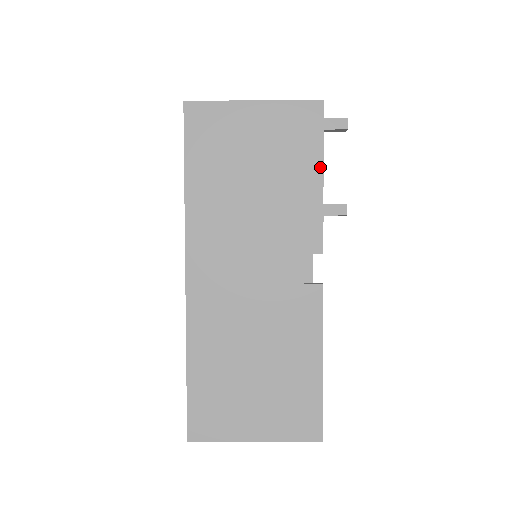
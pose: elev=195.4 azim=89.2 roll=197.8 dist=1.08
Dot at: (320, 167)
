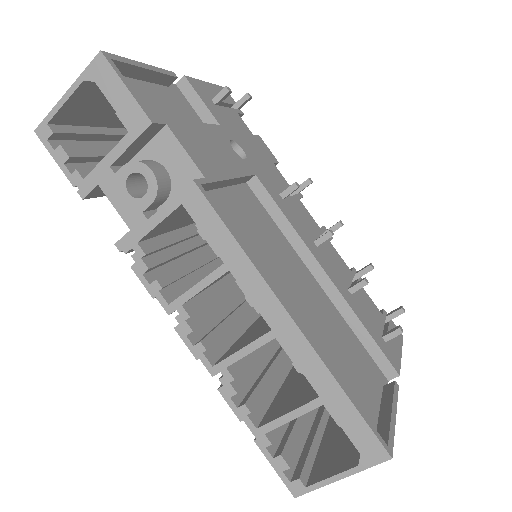
Dot at: (208, 84)
